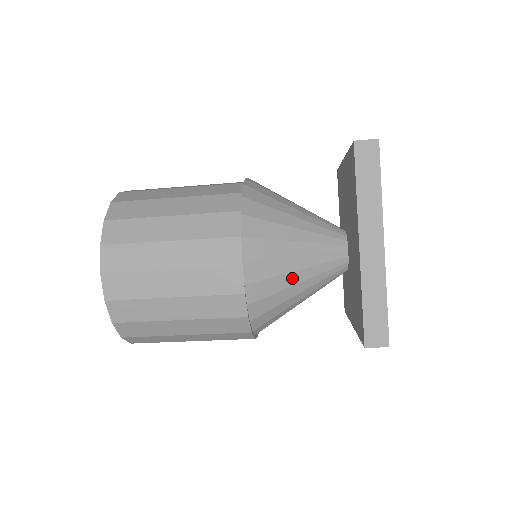
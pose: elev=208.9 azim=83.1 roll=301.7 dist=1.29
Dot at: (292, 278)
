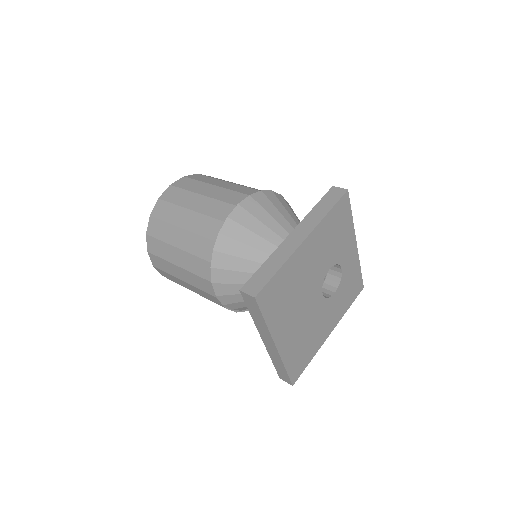
Dot at: occluded
